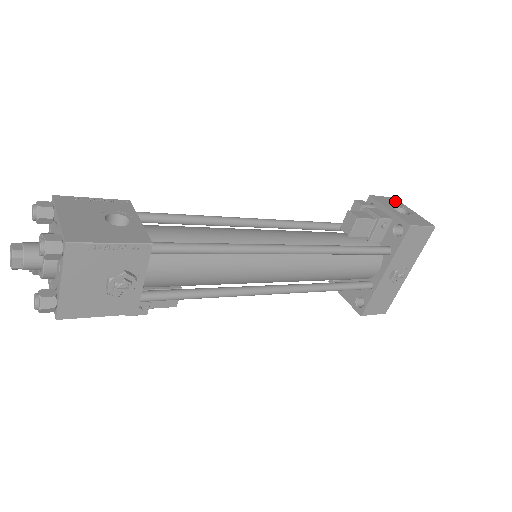
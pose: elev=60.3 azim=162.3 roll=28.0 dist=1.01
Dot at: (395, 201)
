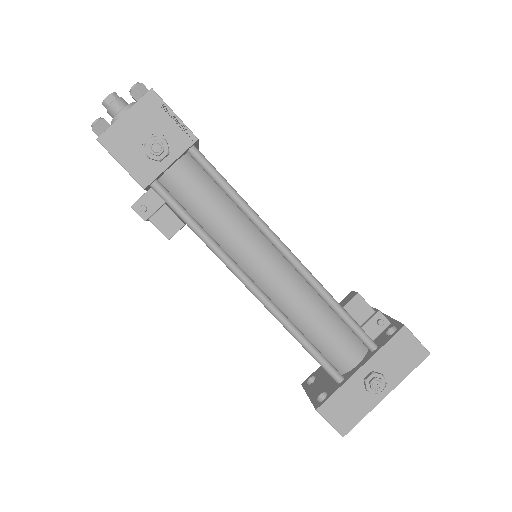
Dot at: occluded
